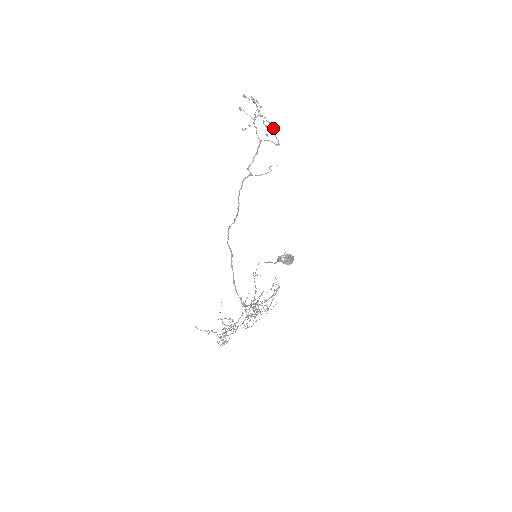
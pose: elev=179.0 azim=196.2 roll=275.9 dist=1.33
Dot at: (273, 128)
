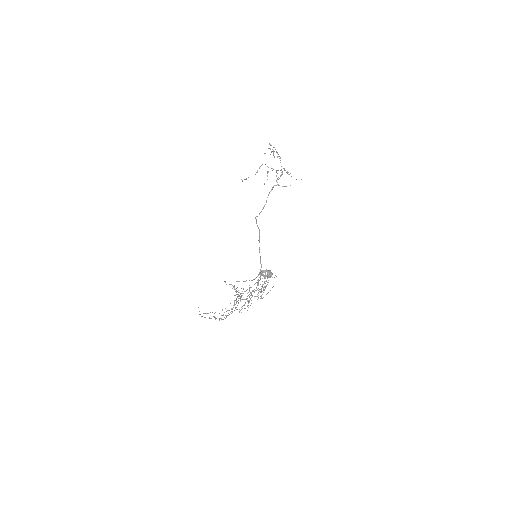
Dot at: occluded
